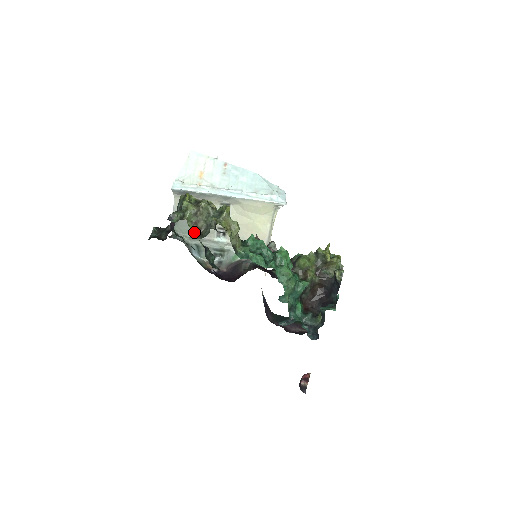
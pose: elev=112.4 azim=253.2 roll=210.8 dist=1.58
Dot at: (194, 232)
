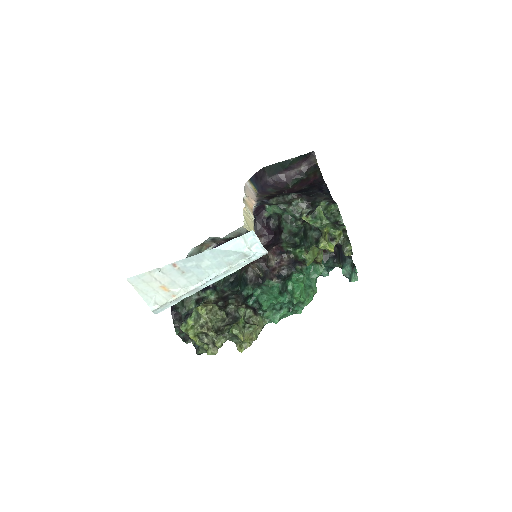
Dot at: occluded
